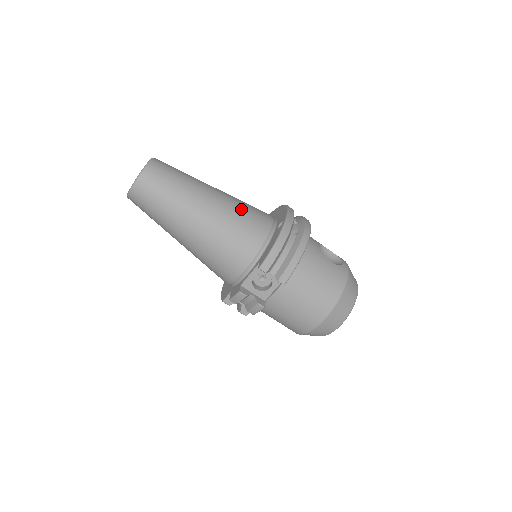
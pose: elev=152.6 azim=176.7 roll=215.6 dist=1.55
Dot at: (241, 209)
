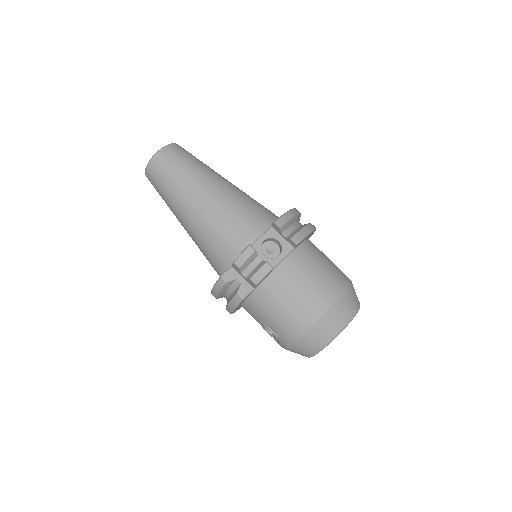
Dot at: occluded
